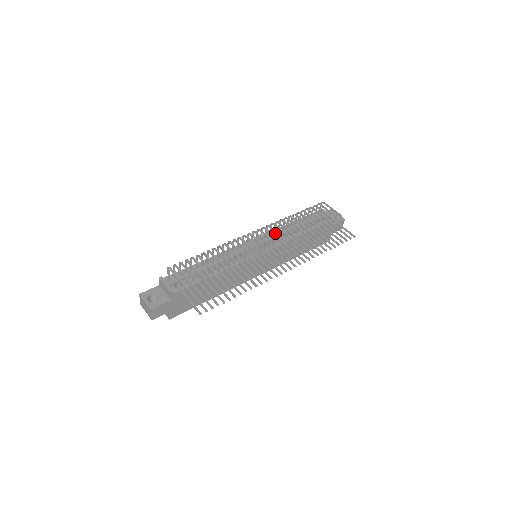
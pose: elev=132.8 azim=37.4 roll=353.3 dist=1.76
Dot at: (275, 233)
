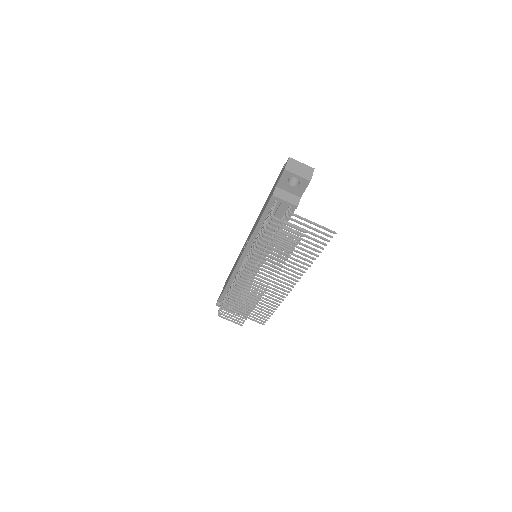
Dot at: occluded
